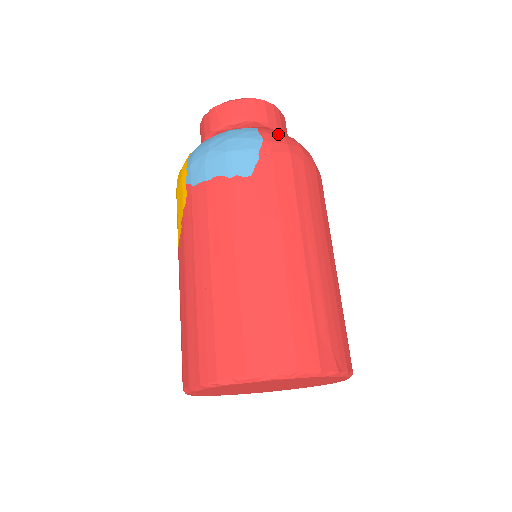
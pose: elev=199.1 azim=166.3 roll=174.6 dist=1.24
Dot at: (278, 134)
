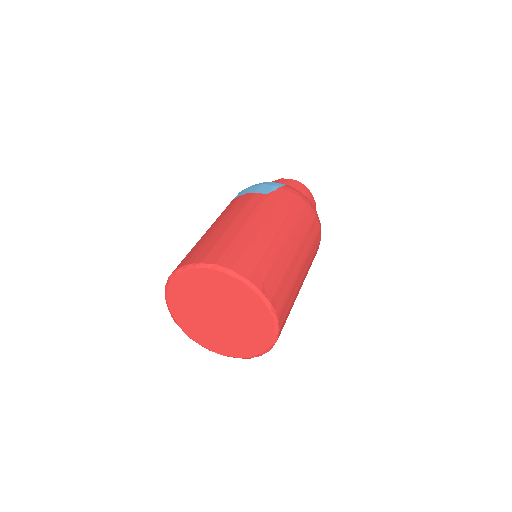
Dot at: occluded
